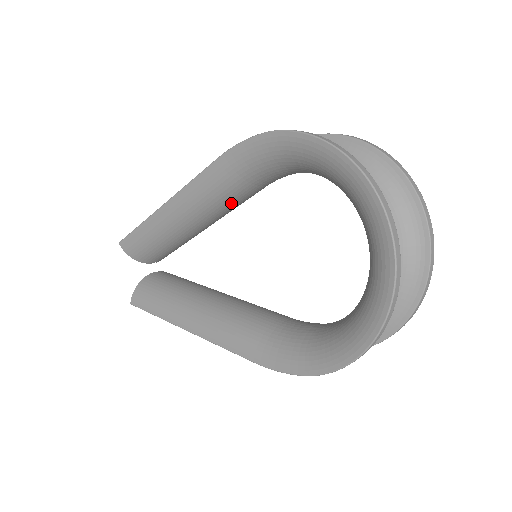
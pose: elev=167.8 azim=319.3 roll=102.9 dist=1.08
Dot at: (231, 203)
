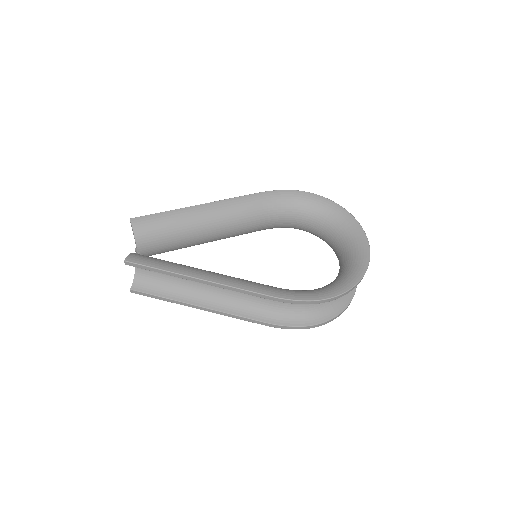
Dot at: (246, 224)
